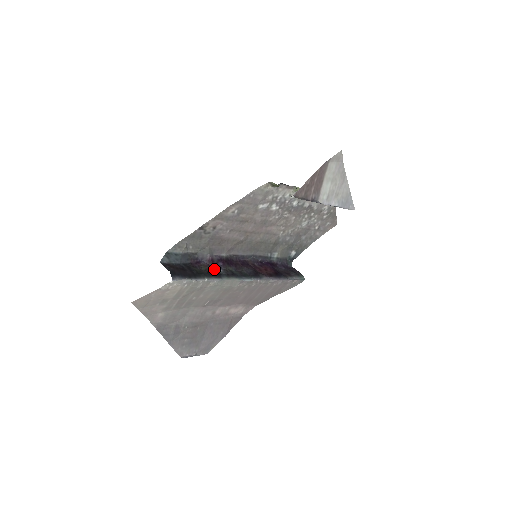
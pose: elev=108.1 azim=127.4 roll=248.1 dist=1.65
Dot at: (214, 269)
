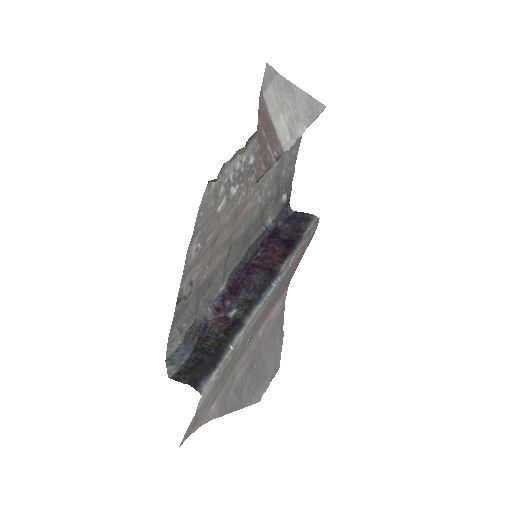
Dot at: (227, 318)
